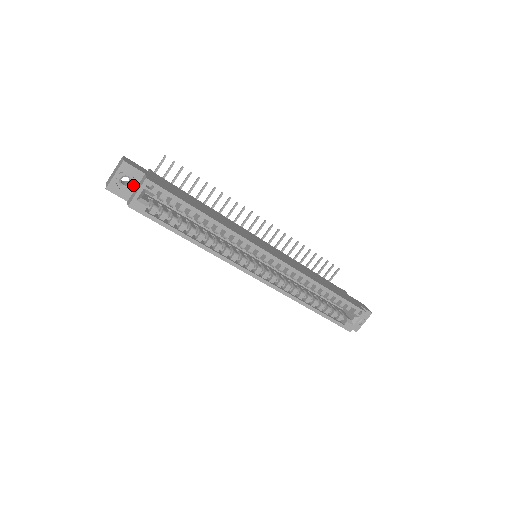
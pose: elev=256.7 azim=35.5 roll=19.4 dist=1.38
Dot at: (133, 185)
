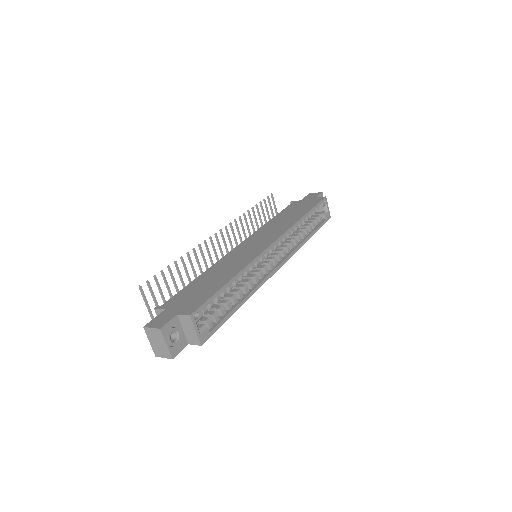
Dot at: (180, 331)
